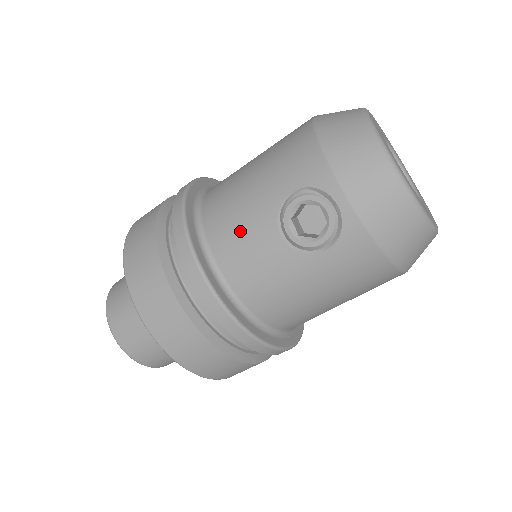
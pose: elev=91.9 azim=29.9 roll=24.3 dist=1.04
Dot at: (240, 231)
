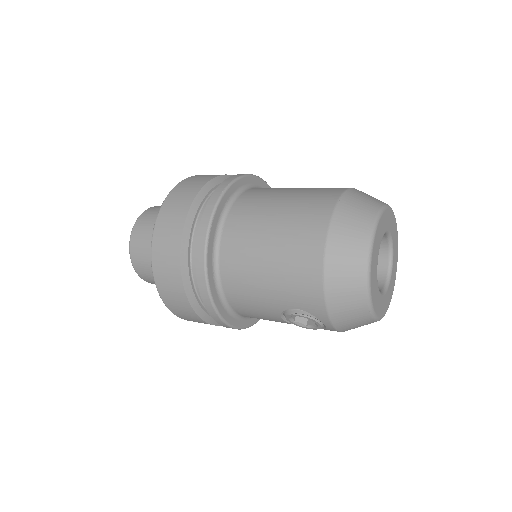
Dot at: (252, 305)
